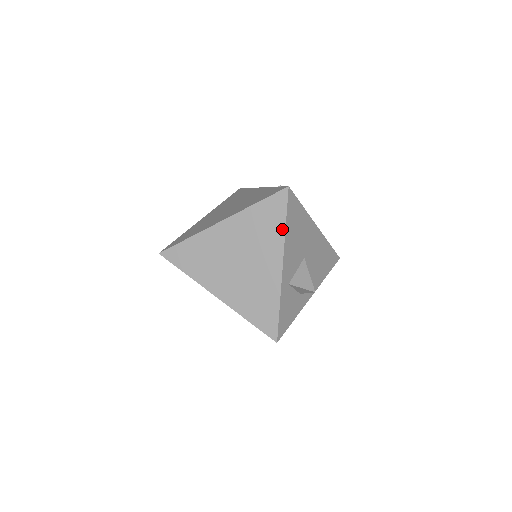
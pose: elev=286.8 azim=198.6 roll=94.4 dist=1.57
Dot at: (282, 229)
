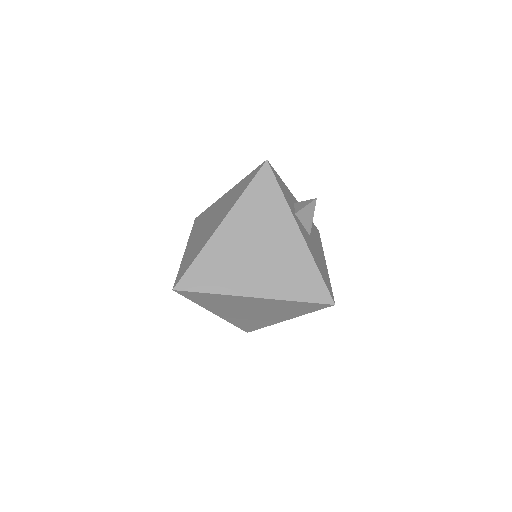
Dot at: (305, 313)
